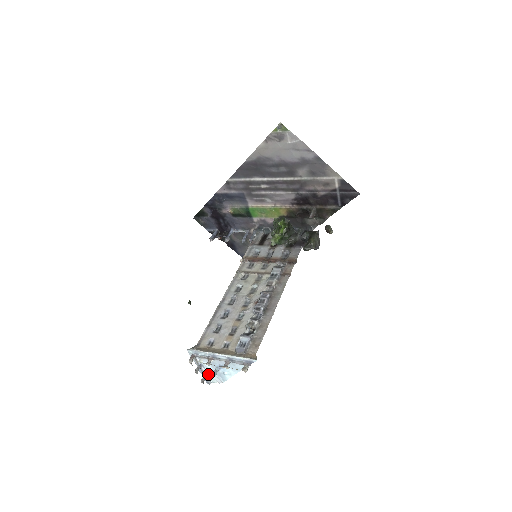
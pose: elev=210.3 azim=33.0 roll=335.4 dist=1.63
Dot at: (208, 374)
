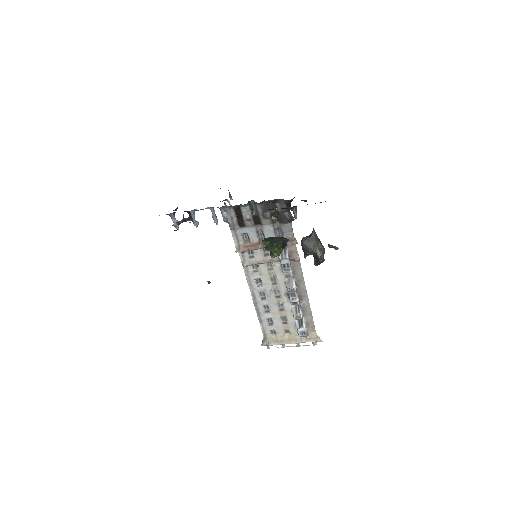
Dot at: occluded
